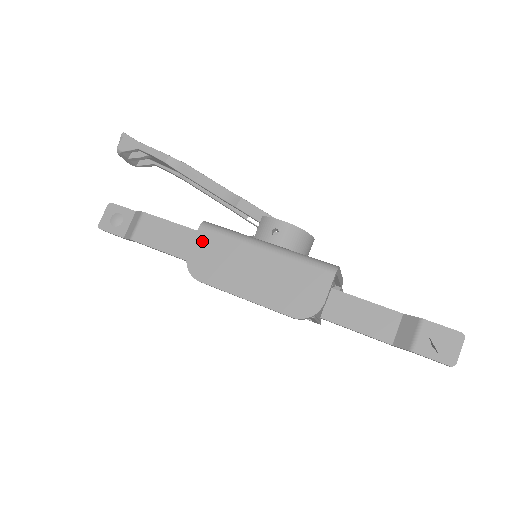
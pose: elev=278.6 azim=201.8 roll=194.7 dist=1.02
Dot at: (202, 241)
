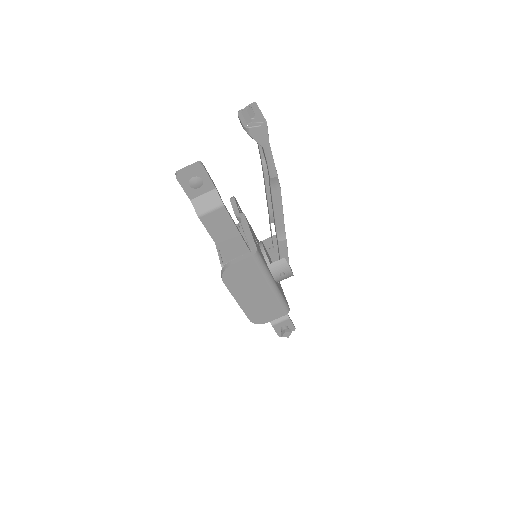
Dot at: (246, 264)
